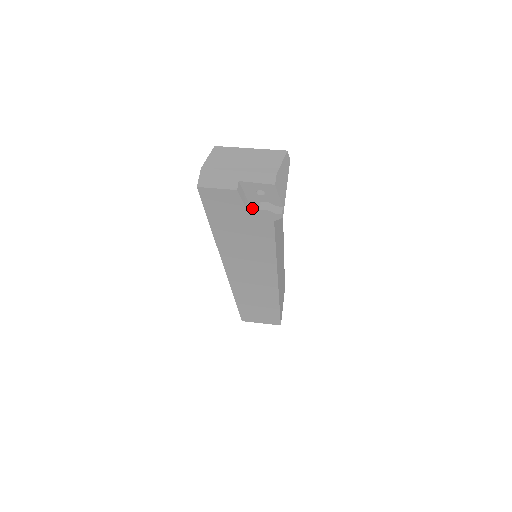
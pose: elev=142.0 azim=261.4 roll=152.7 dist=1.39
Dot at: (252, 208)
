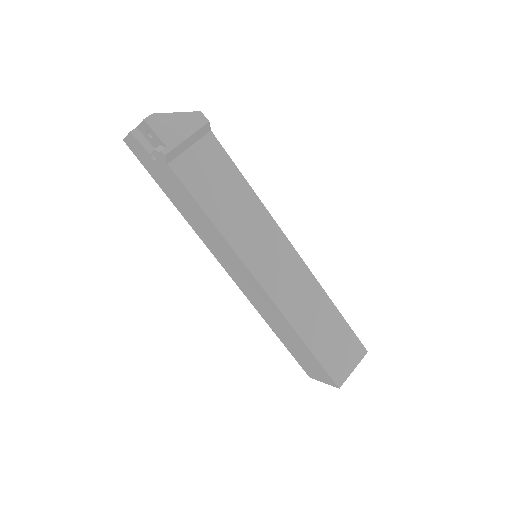
Dot at: occluded
